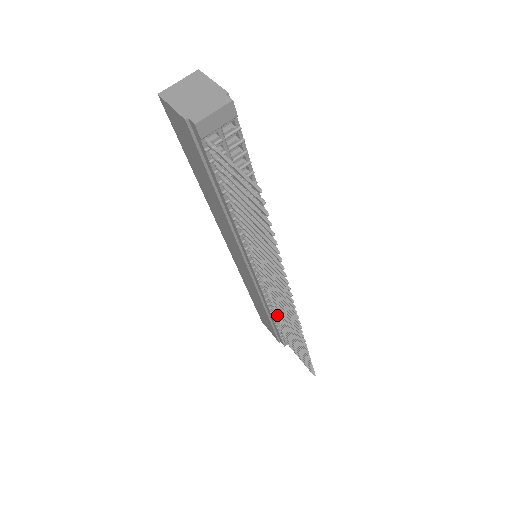
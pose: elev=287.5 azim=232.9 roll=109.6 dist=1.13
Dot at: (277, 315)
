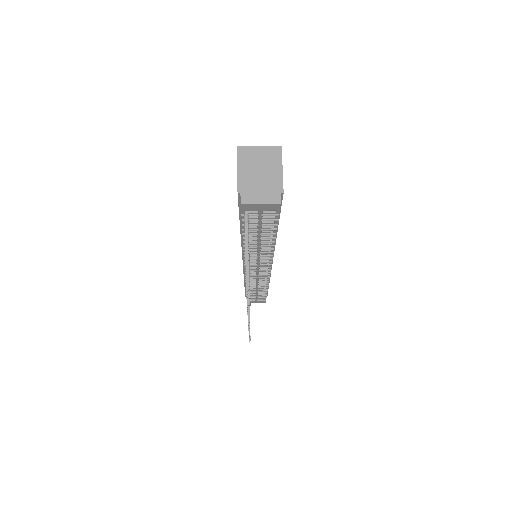
Dot at: occluded
